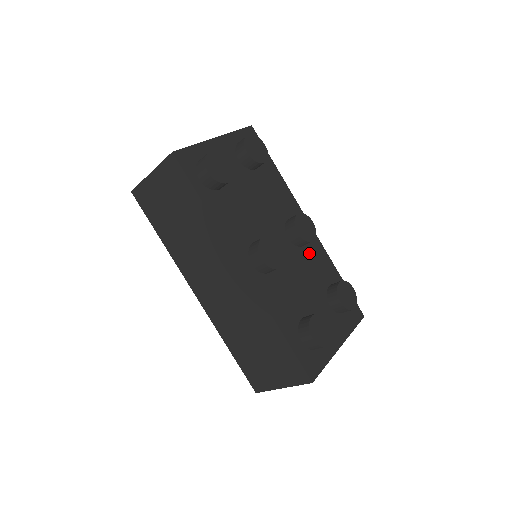
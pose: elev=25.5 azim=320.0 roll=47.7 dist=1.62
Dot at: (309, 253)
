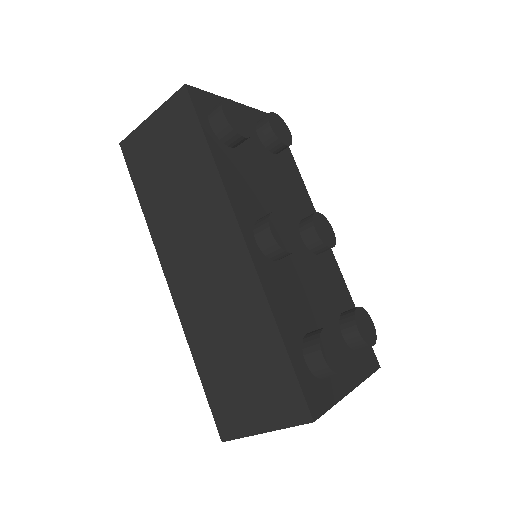
Dot at: (323, 265)
